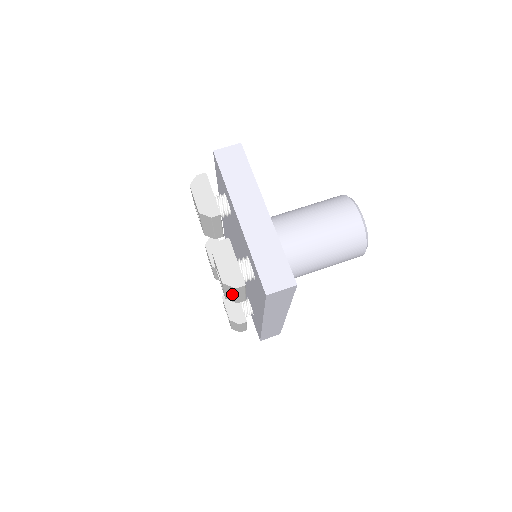
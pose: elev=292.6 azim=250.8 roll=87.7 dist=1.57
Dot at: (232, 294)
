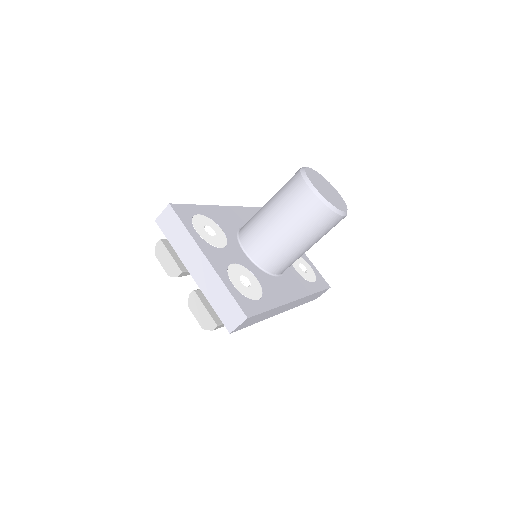
Dot at: occluded
